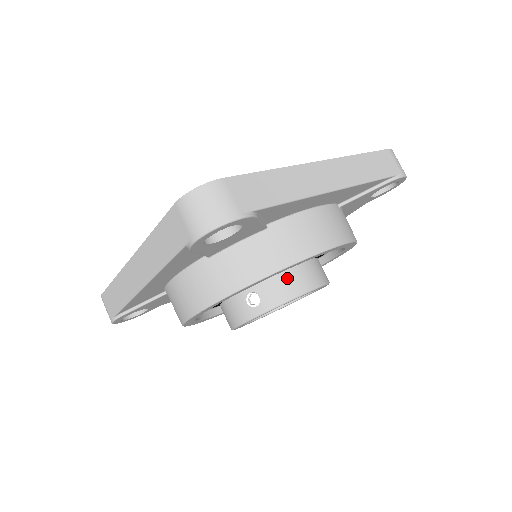
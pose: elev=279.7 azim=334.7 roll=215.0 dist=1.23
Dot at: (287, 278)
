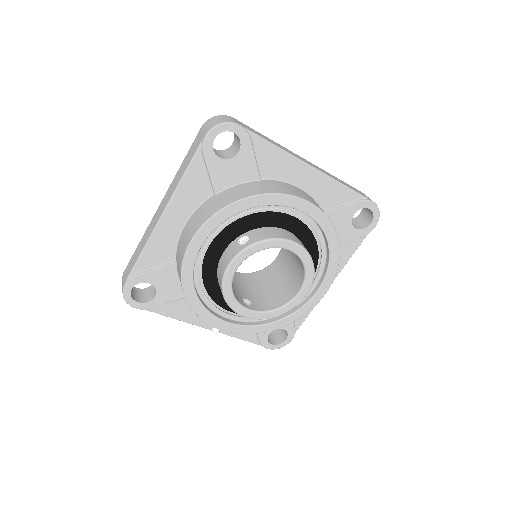
Dot at: (274, 230)
